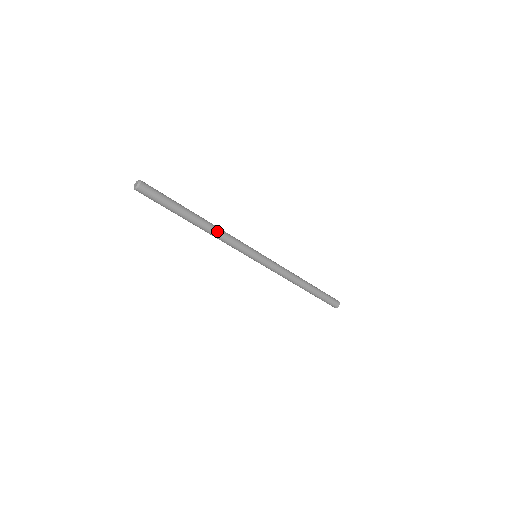
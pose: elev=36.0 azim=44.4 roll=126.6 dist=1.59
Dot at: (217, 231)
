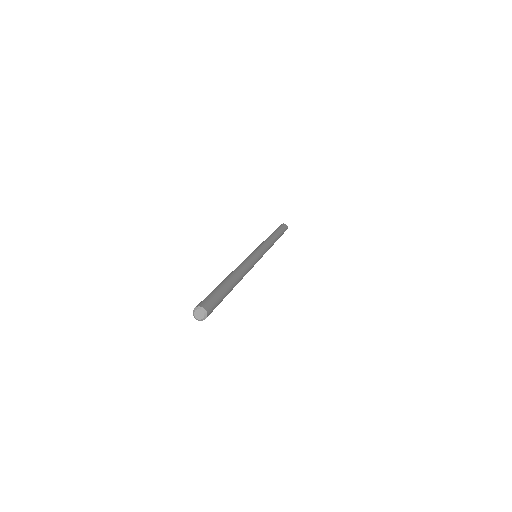
Dot at: (244, 275)
